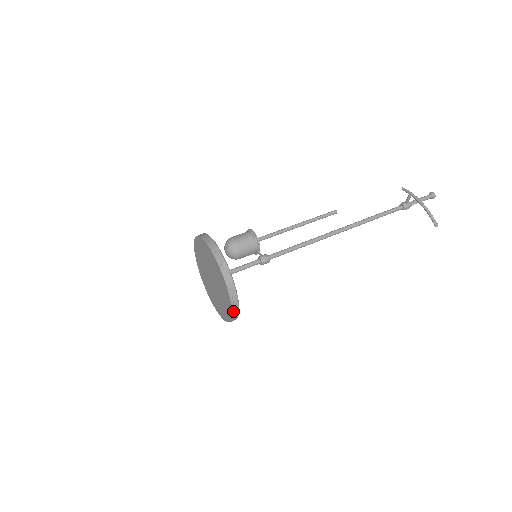
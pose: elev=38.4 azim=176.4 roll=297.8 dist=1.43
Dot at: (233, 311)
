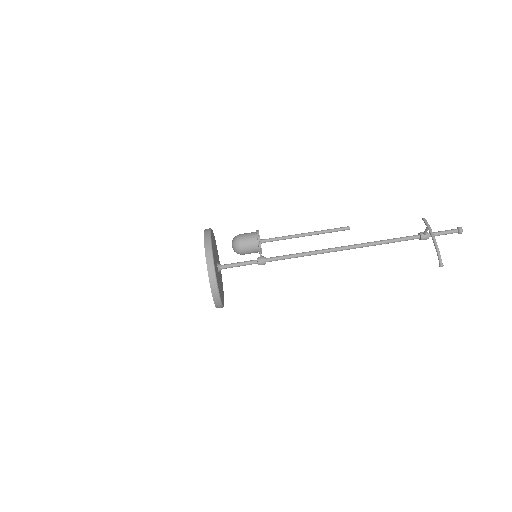
Dot at: (215, 302)
